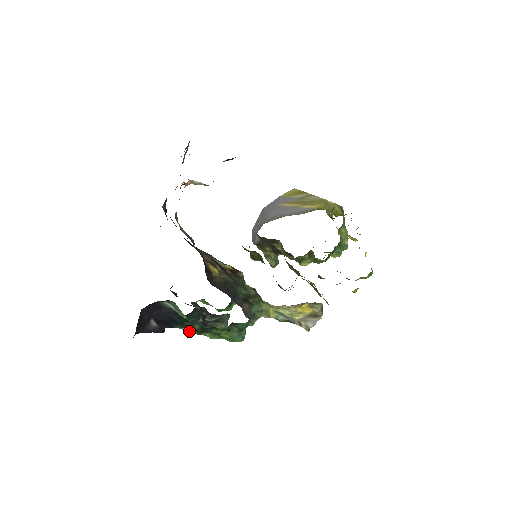
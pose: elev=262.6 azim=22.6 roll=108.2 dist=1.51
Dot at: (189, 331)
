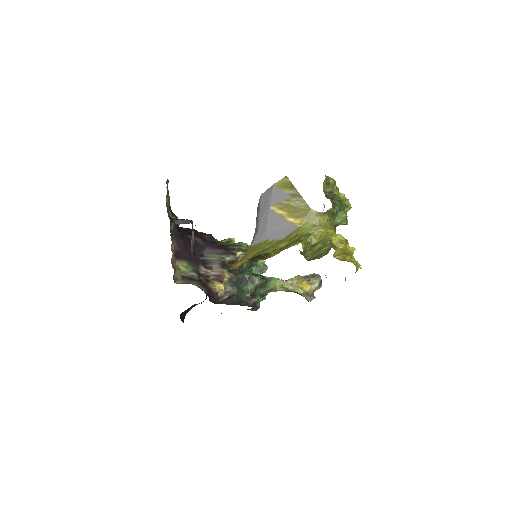
Dot at: occluded
